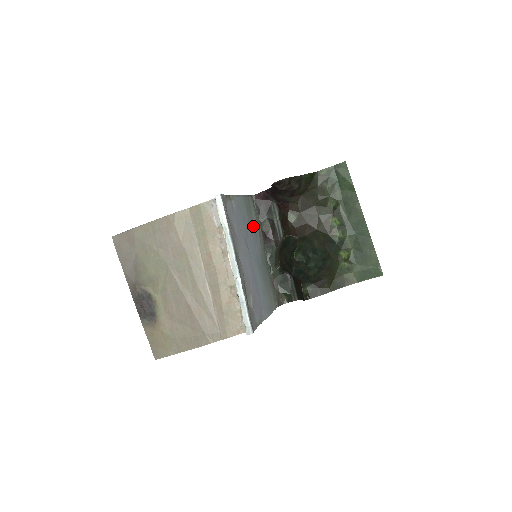
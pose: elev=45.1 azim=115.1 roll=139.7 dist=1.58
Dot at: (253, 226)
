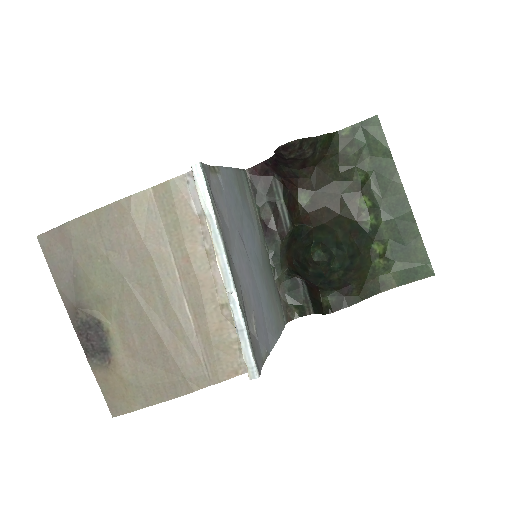
Dot at: (249, 213)
